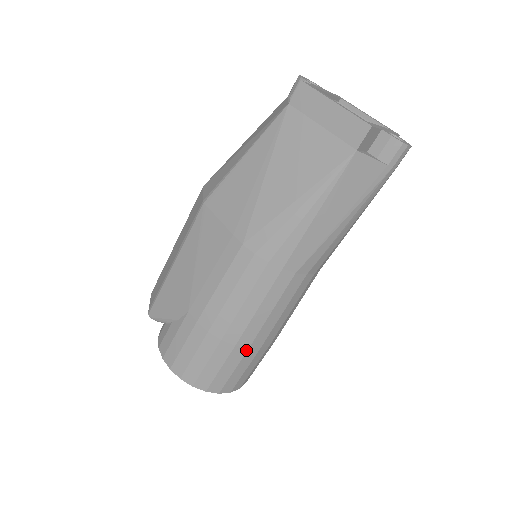
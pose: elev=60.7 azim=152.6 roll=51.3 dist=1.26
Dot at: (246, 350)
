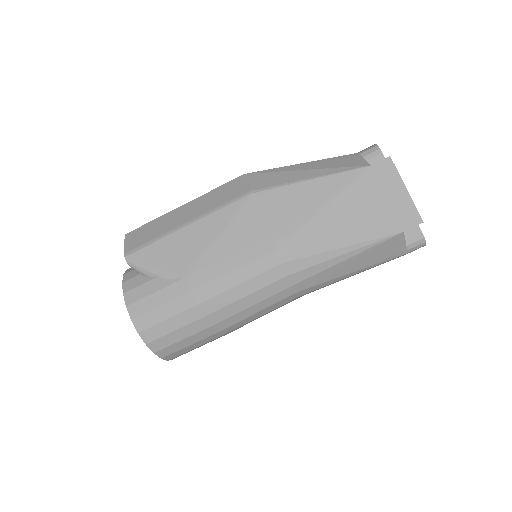
Dot at: (215, 332)
